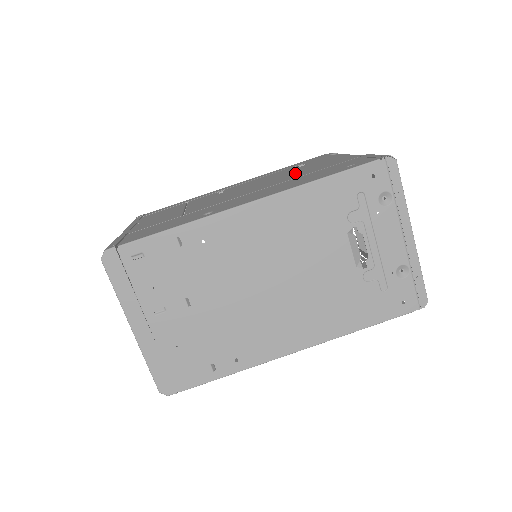
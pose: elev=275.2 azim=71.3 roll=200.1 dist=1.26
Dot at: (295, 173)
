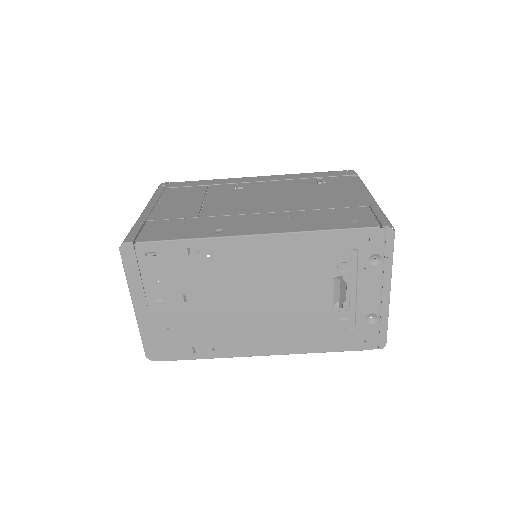
Dot at: (309, 197)
